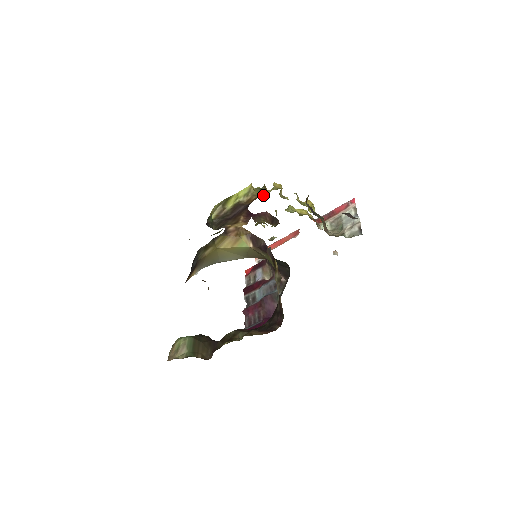
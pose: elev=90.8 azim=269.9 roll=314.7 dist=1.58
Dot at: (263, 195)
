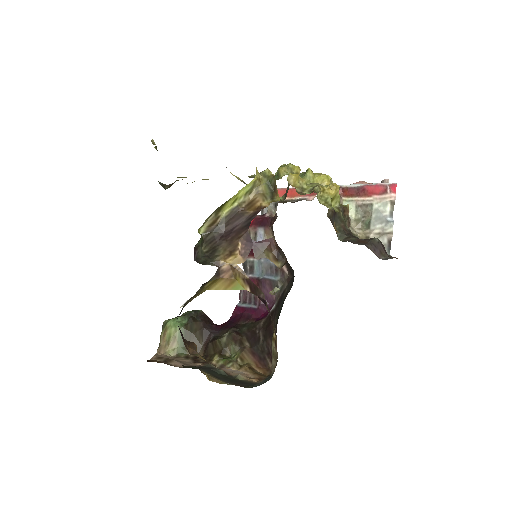
Dot at: (272, 192)
